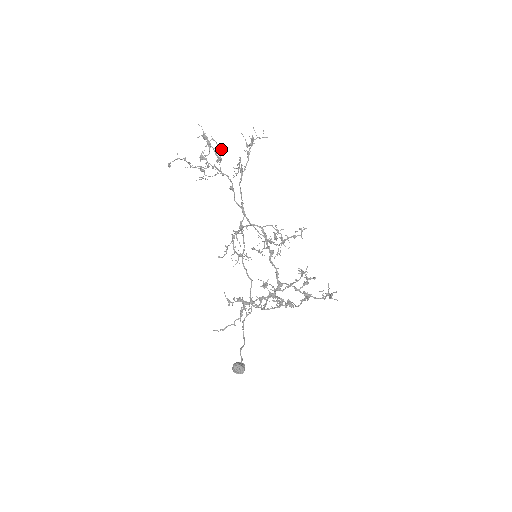
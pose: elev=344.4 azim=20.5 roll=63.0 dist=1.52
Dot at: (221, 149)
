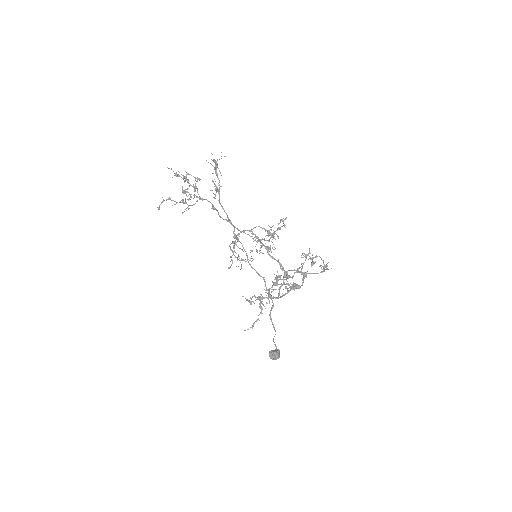
Dot at: (197, 179)
